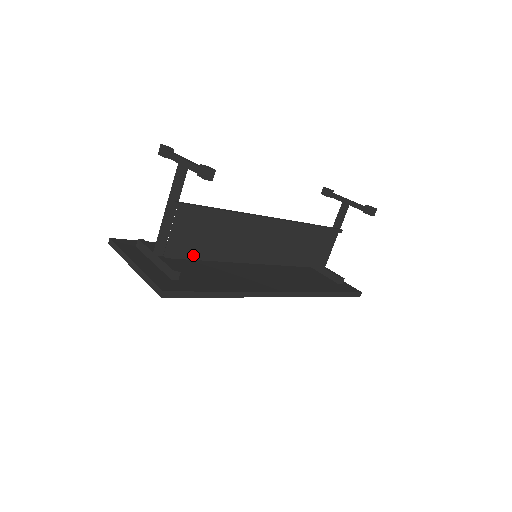
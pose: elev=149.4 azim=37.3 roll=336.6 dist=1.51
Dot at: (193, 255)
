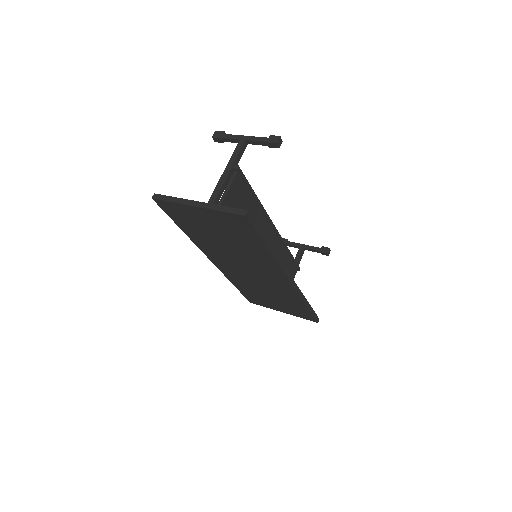
Dot at: occluded
